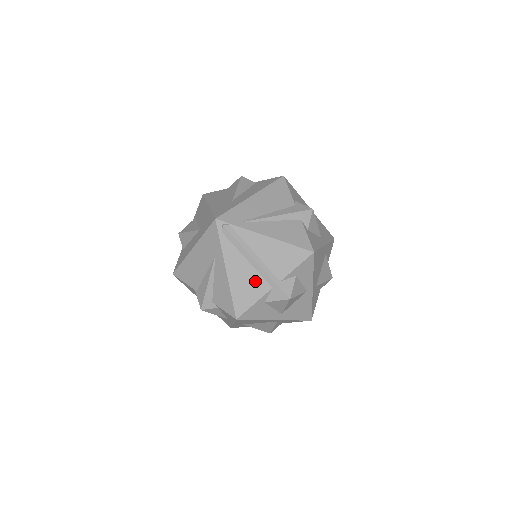
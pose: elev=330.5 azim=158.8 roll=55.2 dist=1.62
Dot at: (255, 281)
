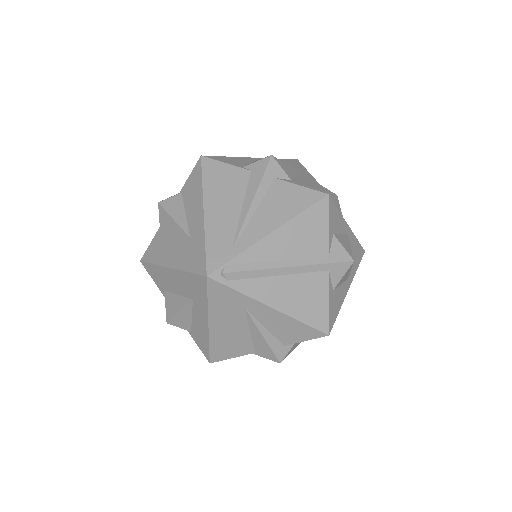
Dot at: (307, 284)
